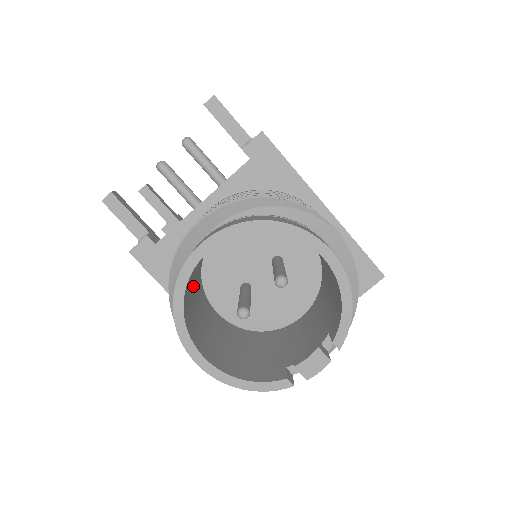
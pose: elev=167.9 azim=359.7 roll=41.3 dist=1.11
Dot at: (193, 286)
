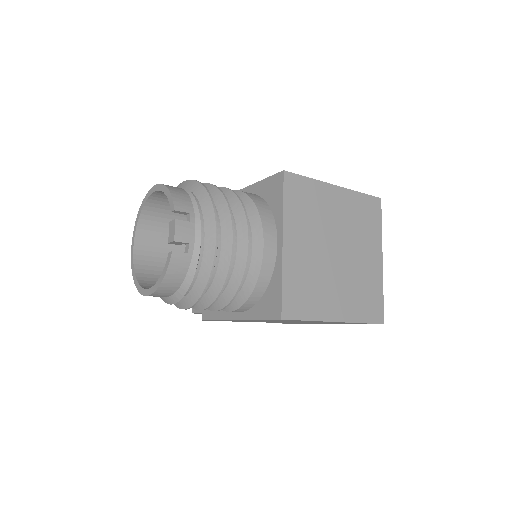
Dot at: occluded
